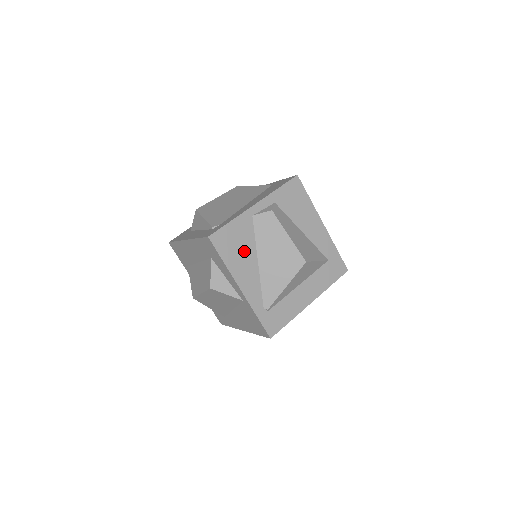
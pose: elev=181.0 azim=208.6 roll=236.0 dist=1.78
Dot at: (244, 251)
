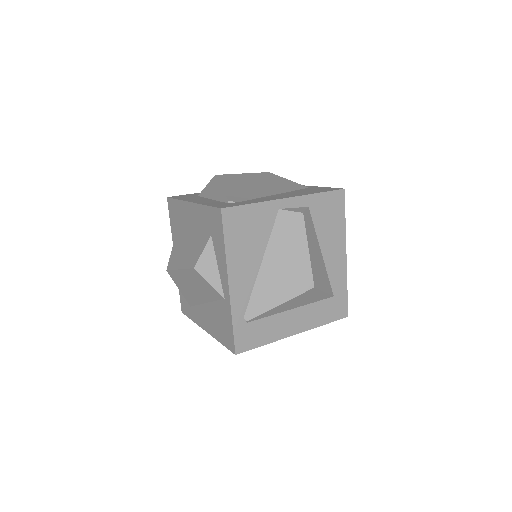
Dot at: (252, 244)
